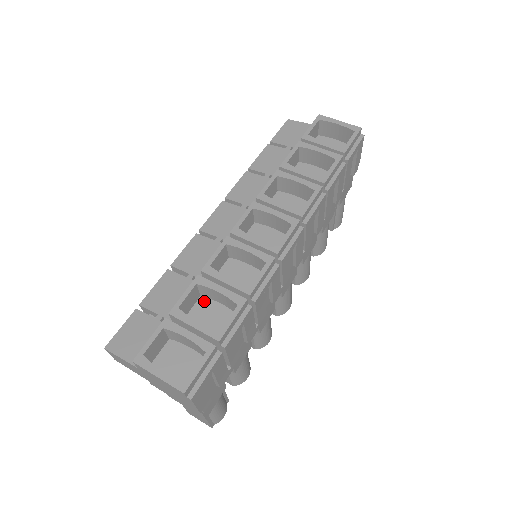
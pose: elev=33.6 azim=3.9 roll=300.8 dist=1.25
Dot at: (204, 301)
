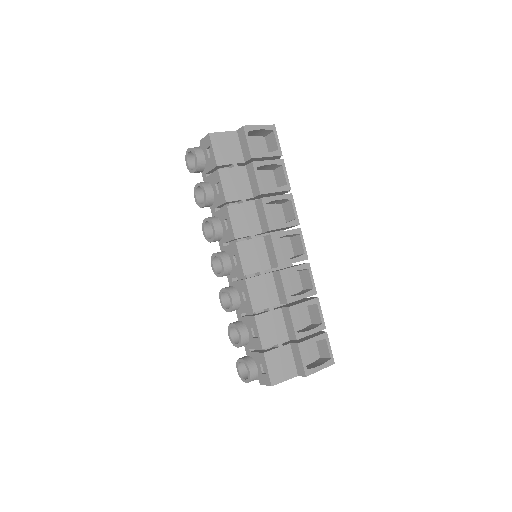
Dot at: occluded
